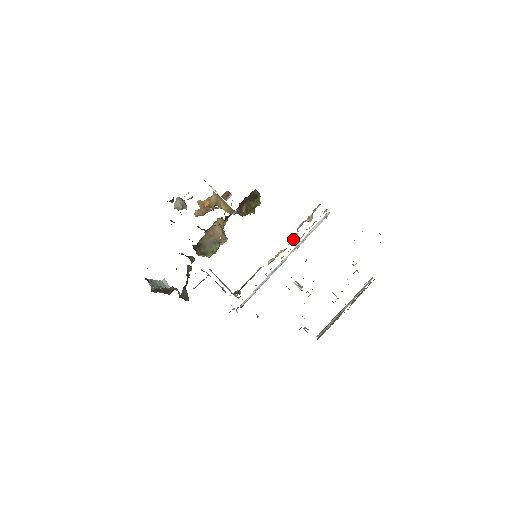
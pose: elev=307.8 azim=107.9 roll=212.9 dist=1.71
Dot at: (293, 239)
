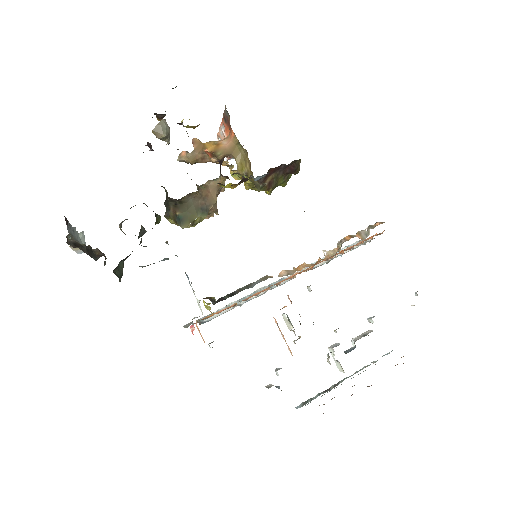
Dot at: (328, 254)
